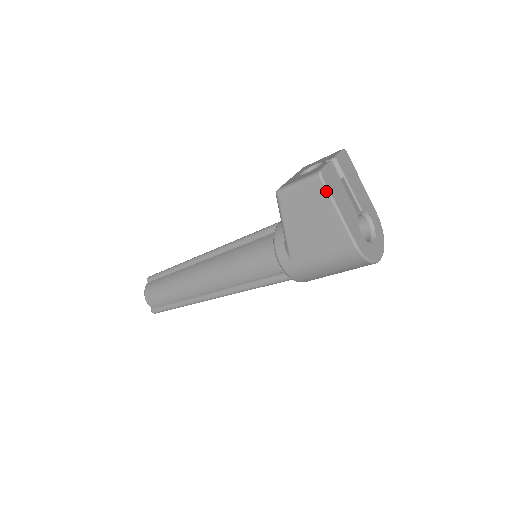
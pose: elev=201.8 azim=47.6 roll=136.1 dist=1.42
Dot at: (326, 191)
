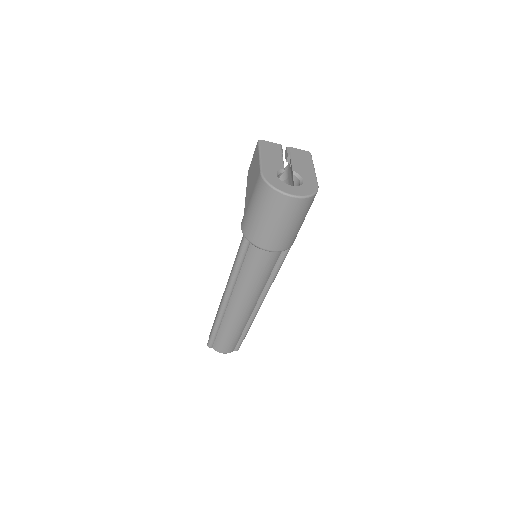
Dot at: (258, 147)
